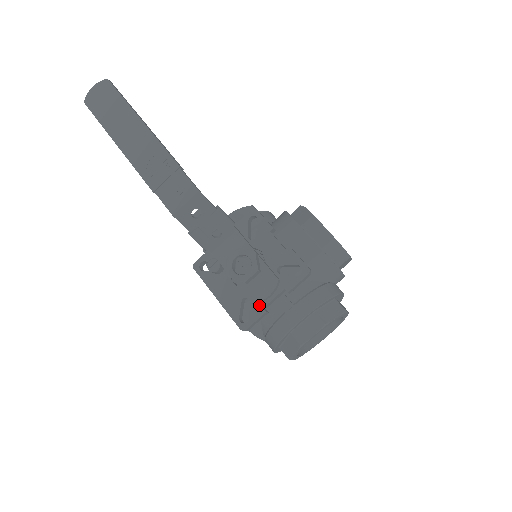
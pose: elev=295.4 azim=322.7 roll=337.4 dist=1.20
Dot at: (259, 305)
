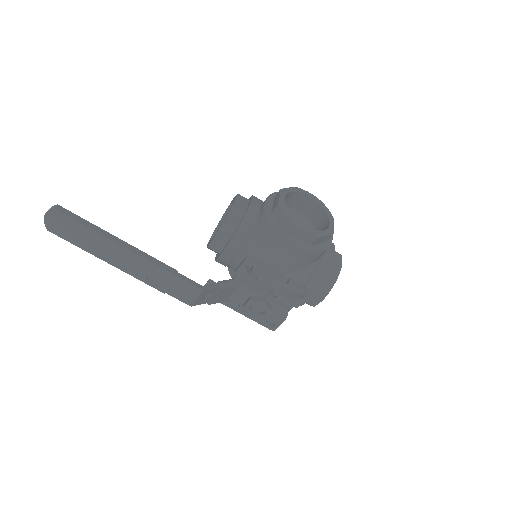
Dot at: occluded
